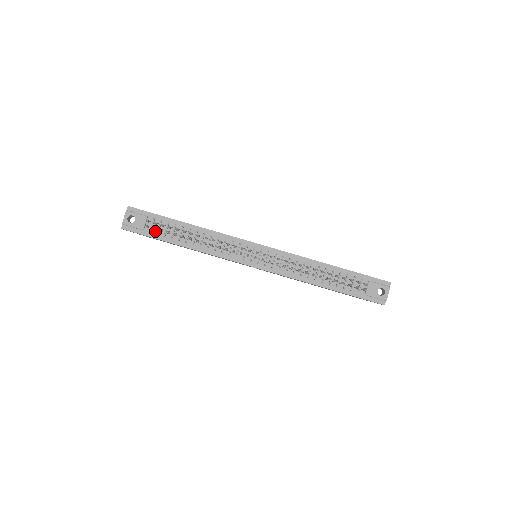
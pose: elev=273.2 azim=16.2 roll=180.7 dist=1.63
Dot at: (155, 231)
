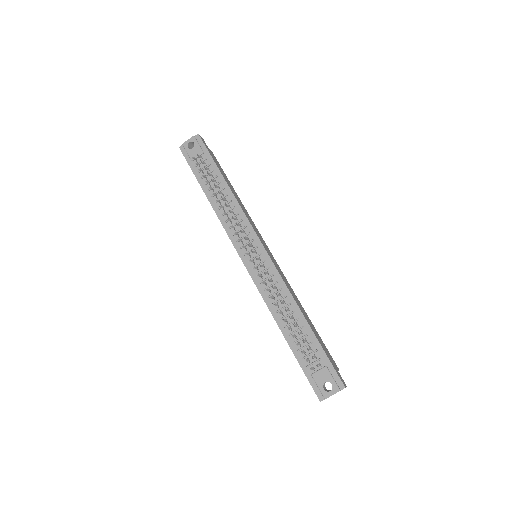
Dot at: occluded
